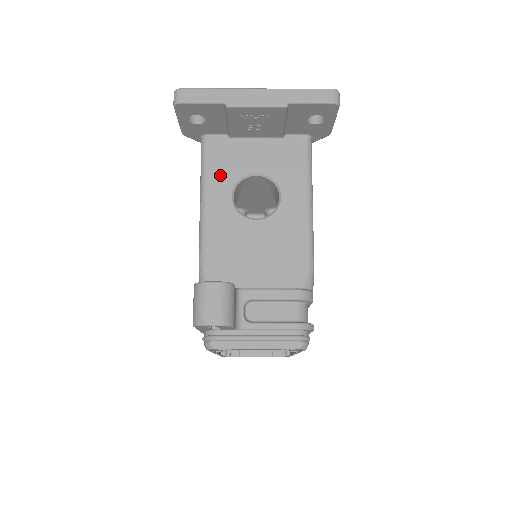
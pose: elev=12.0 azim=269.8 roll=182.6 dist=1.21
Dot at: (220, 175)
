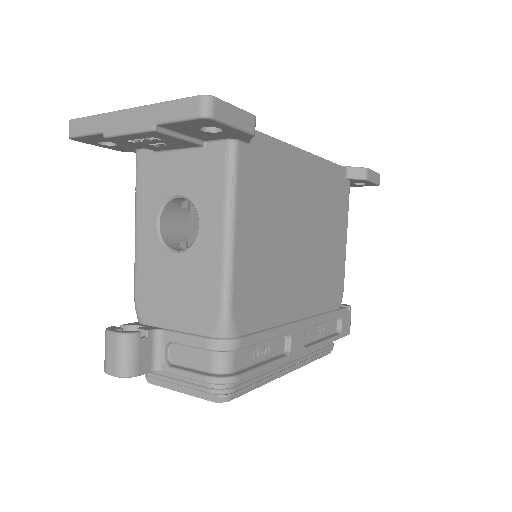
Dot at: (147, 198)
